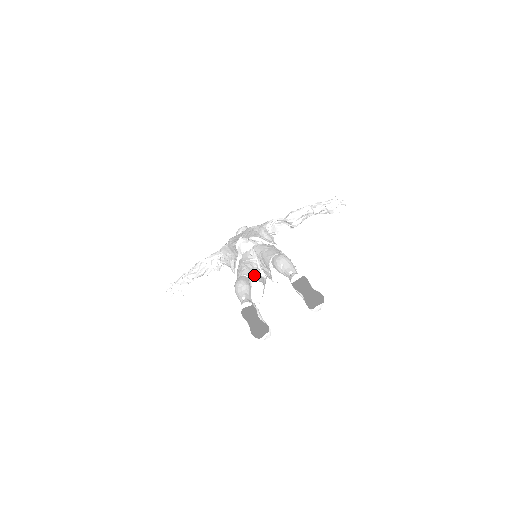
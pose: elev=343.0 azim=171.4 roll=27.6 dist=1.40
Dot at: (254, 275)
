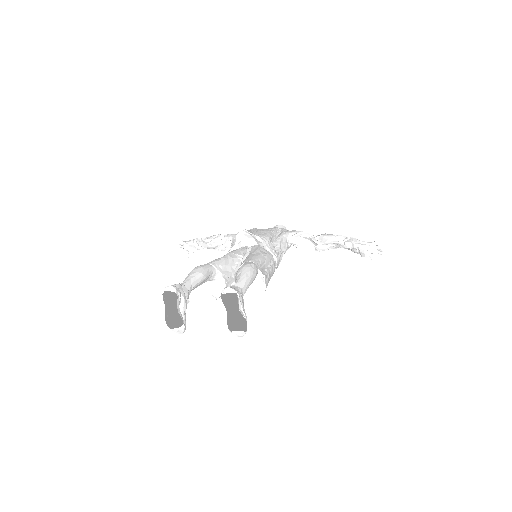
Dot at: (224, 270)
